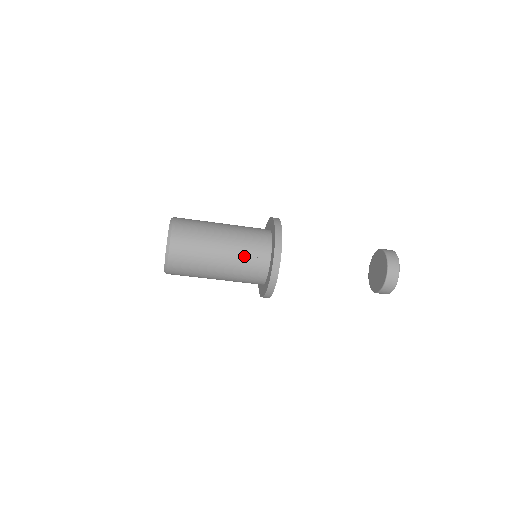
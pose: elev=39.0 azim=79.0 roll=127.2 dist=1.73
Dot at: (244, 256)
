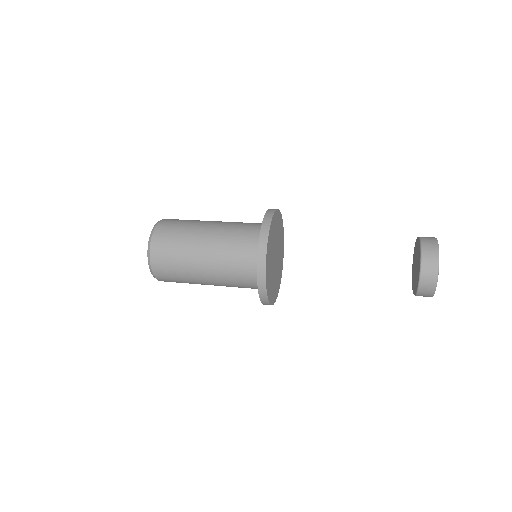
Dot at: occluded
